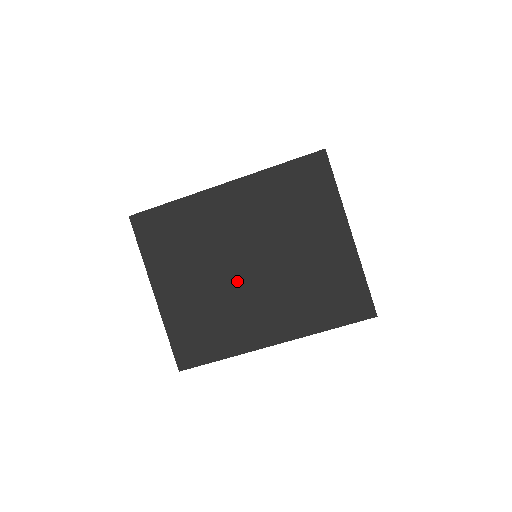
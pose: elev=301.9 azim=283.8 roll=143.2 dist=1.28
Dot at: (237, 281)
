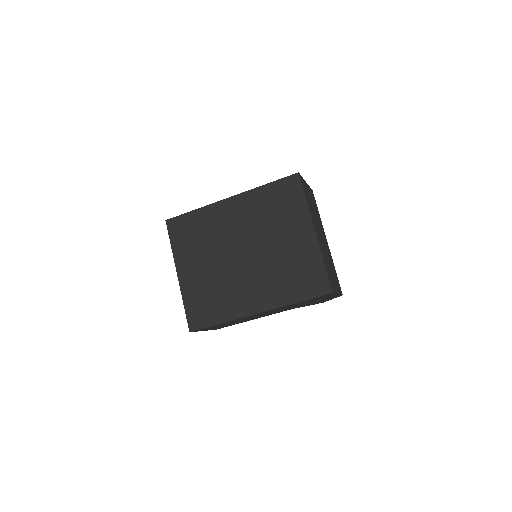
Dot at: (234, 266)
